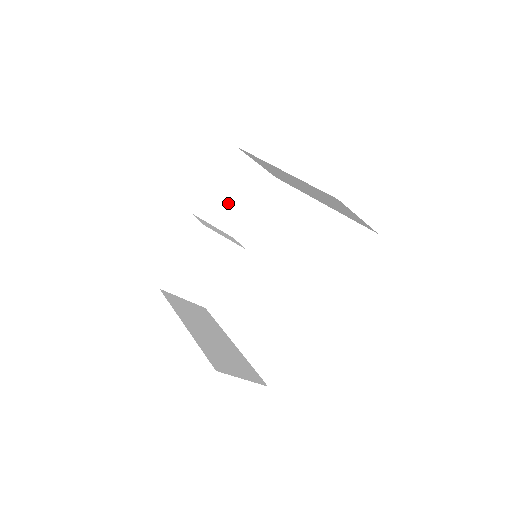
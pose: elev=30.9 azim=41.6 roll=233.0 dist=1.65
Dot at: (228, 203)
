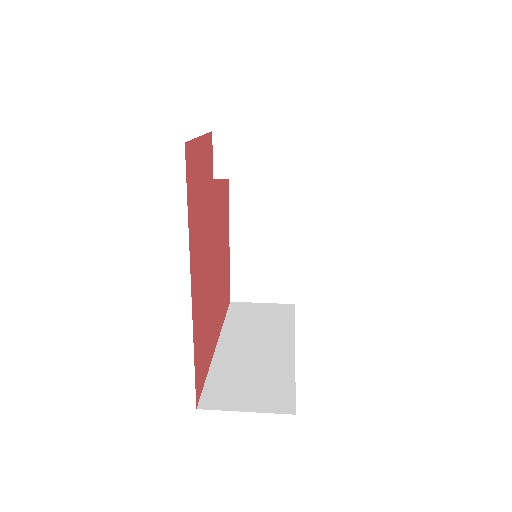
Dot at: occluded
